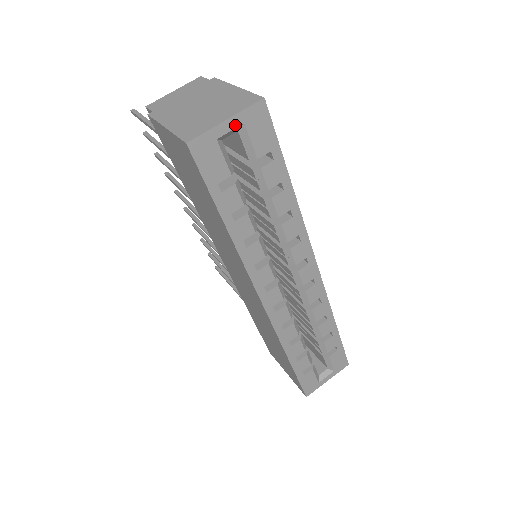
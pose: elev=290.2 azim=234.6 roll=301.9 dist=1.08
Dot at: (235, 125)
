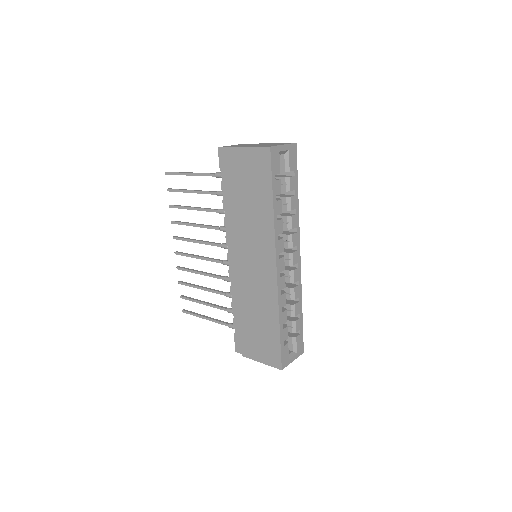
Dot at: (286, 149)
